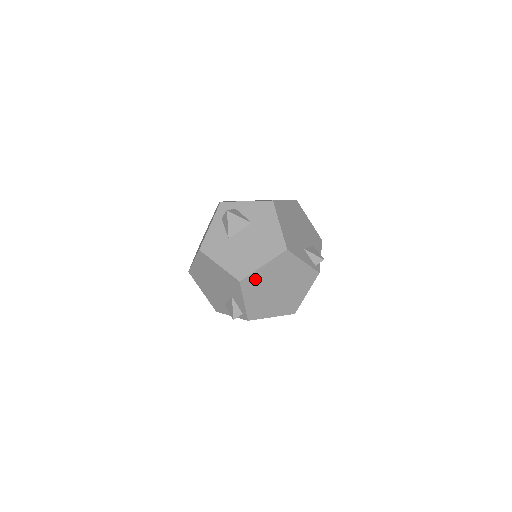
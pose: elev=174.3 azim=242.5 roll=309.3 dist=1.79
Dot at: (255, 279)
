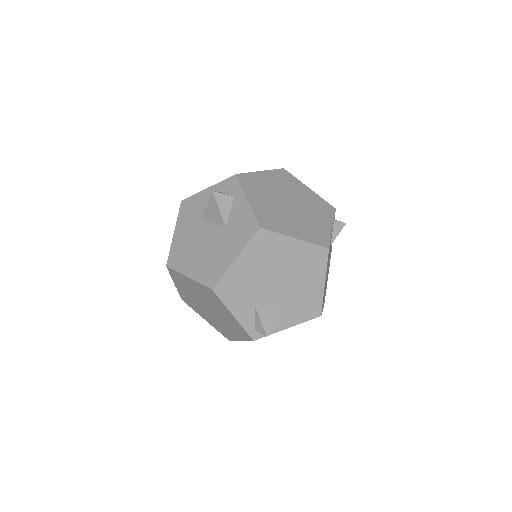
Dot at: (182, 279)
